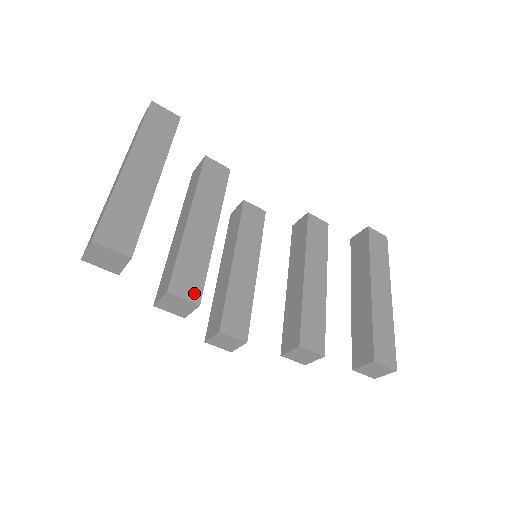
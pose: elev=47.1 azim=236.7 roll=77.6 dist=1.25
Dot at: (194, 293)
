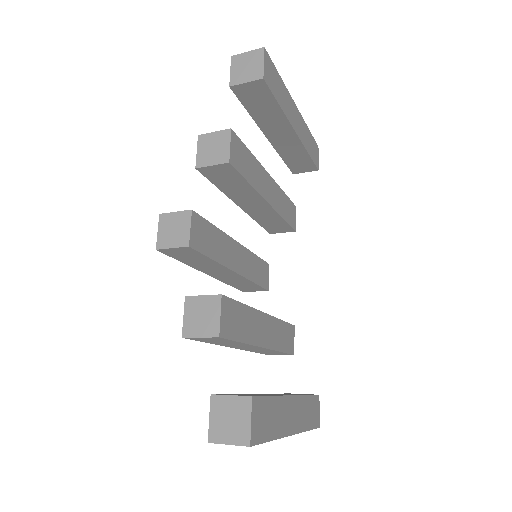
Dot at: (235, 159)
